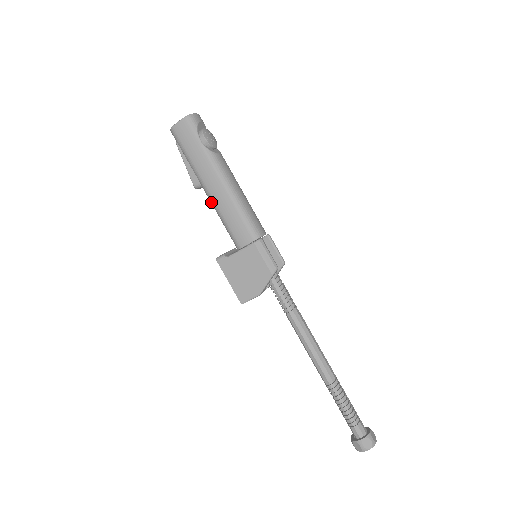
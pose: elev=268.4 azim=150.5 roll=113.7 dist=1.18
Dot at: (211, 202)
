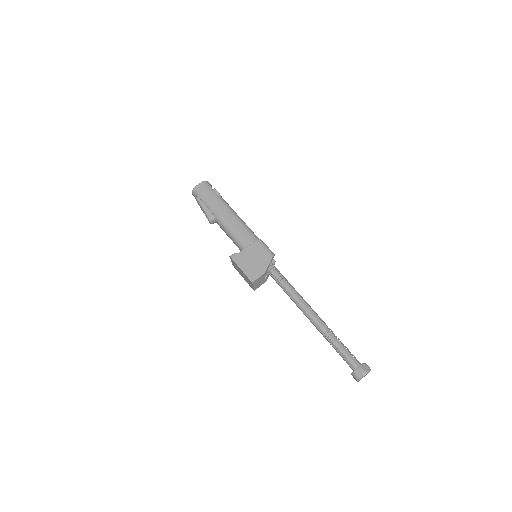
Dot at: (223, 225)
